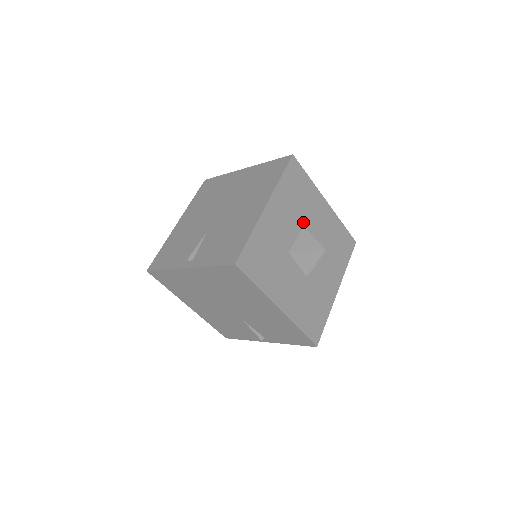
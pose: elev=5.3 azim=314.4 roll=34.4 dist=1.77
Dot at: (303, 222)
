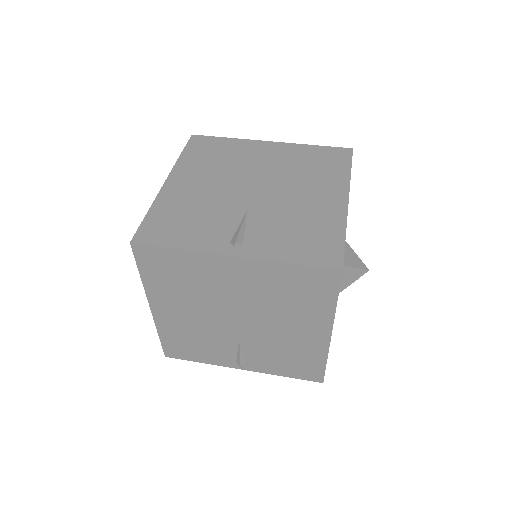
Dot at: occluded
